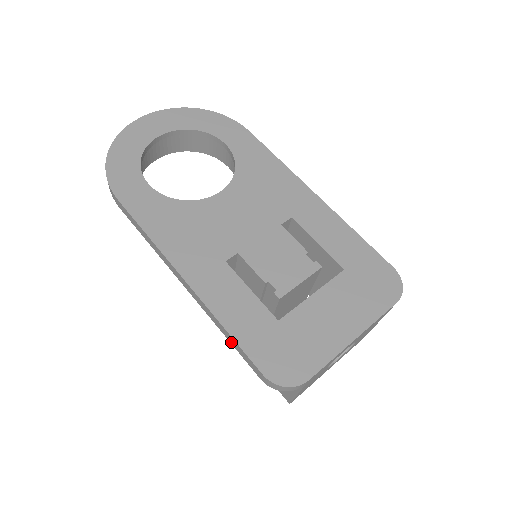
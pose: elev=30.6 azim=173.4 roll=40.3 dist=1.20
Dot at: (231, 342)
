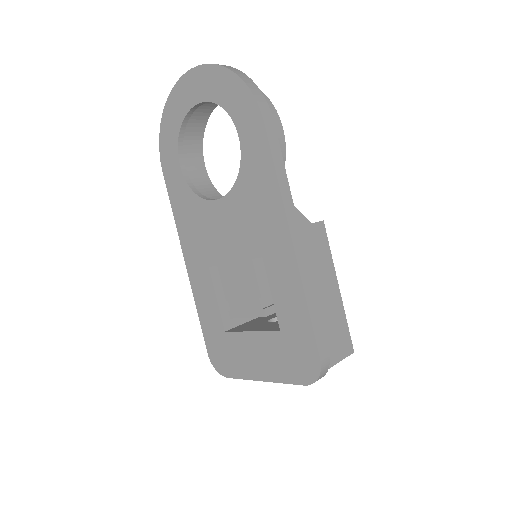
Dot at: occluded
